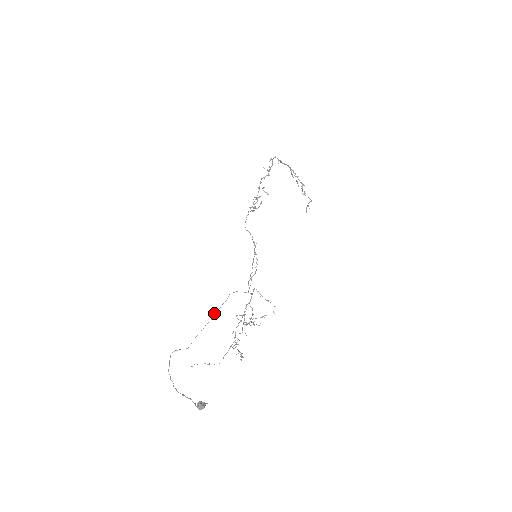
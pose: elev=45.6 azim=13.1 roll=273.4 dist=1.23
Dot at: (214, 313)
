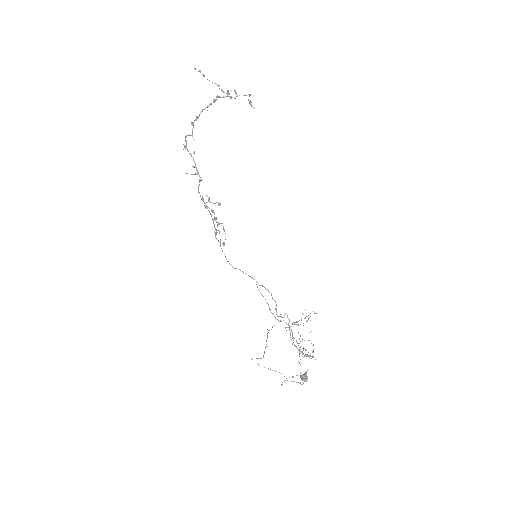
Dot at: occluded
